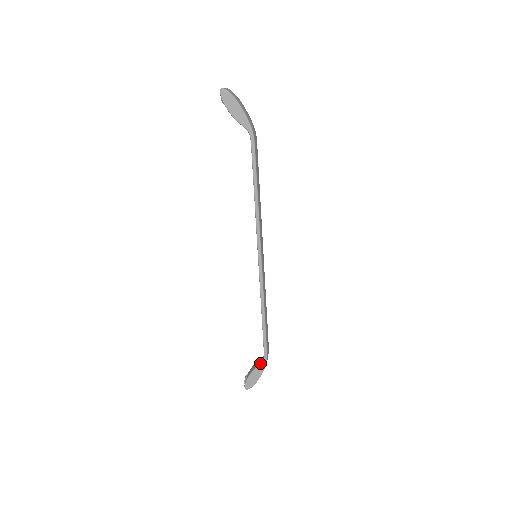
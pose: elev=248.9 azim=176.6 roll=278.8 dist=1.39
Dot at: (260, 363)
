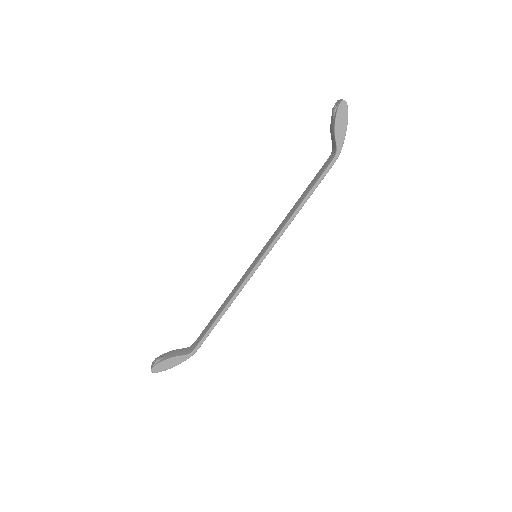
Dot at: (184, 353)
